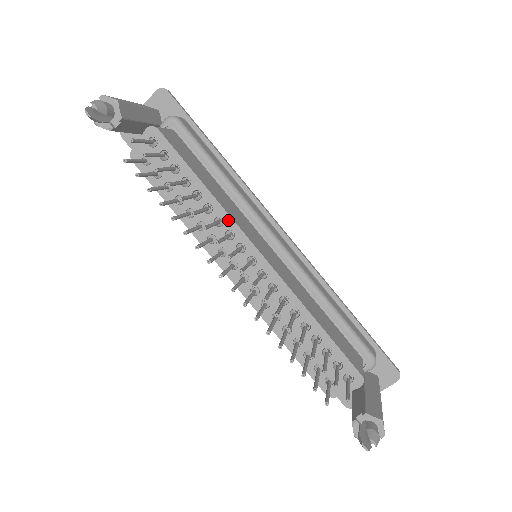
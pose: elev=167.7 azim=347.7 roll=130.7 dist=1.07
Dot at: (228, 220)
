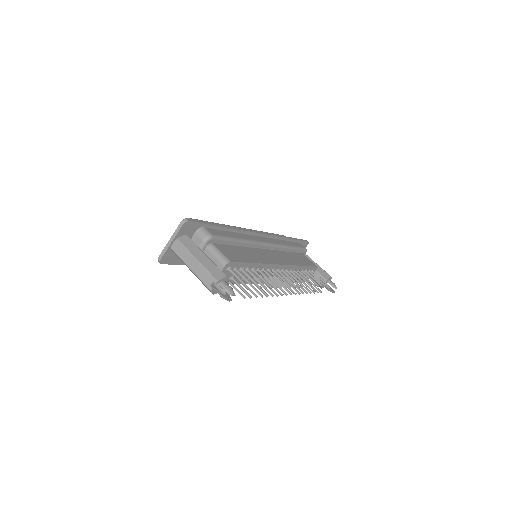
Dot at: (268, 266)
